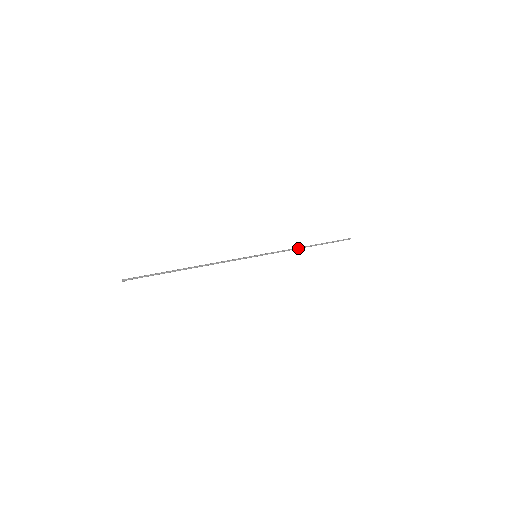
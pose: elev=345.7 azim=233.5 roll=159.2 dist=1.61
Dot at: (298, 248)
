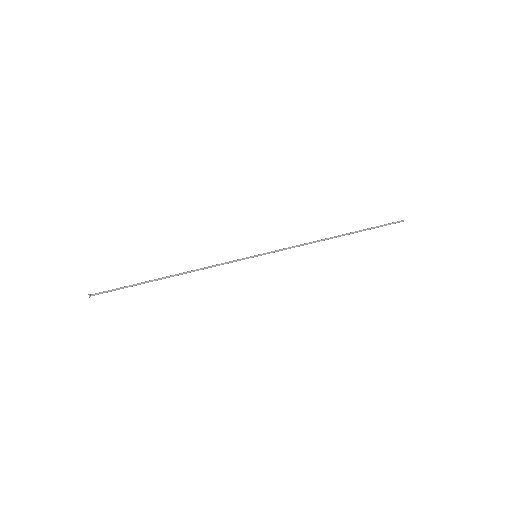
Dot at: occluded
